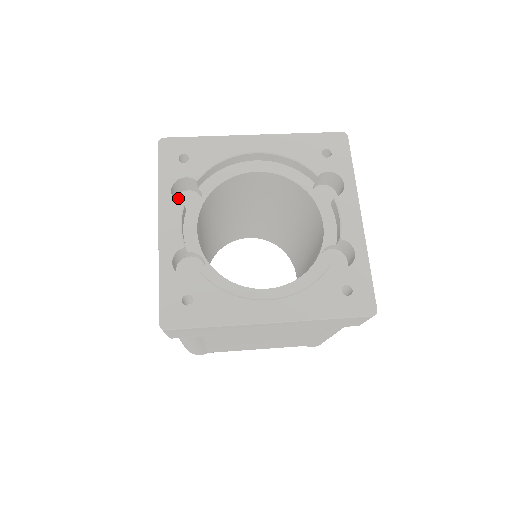
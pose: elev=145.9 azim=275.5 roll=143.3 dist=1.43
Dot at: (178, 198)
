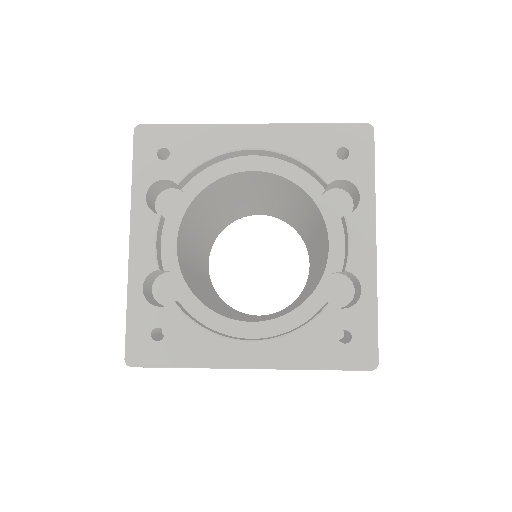
Dot at: (159, 198)
